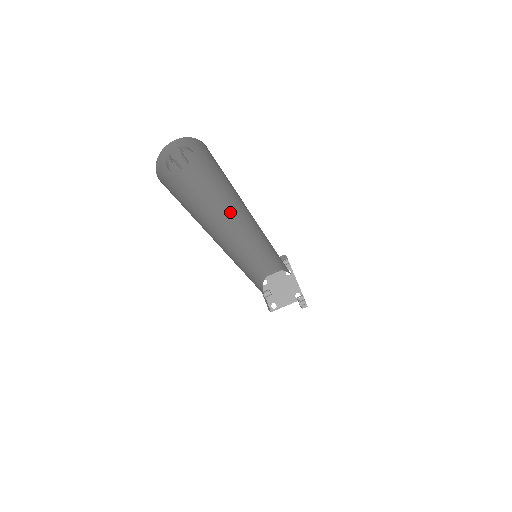
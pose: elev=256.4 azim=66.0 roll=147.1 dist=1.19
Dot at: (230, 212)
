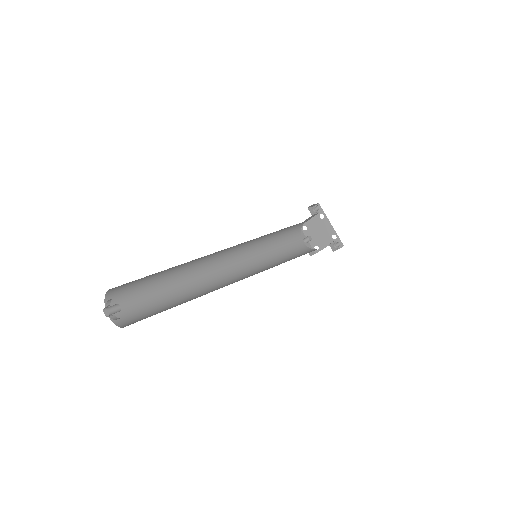
Dot at: (206, 256)
